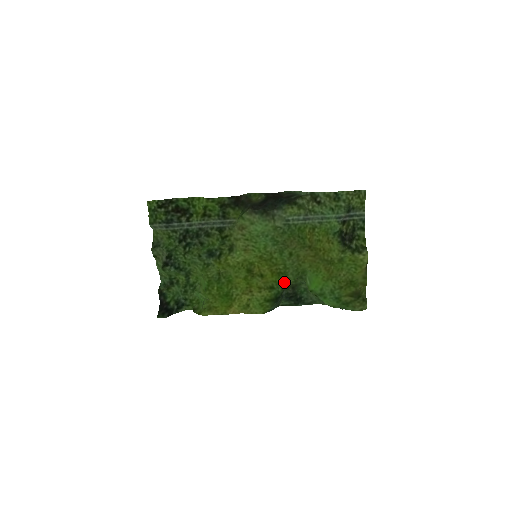
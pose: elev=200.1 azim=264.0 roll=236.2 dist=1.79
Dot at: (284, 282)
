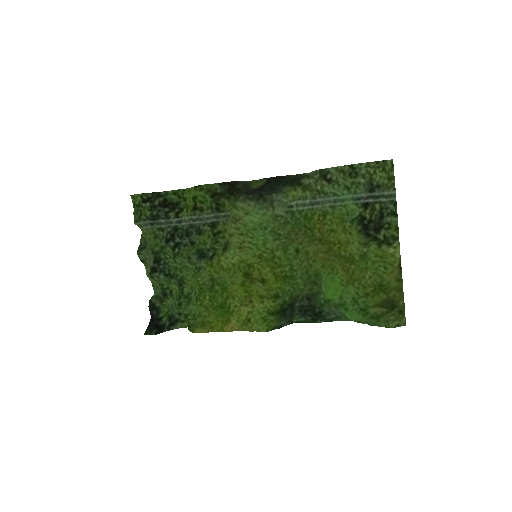
Dot at: (292, 289)
